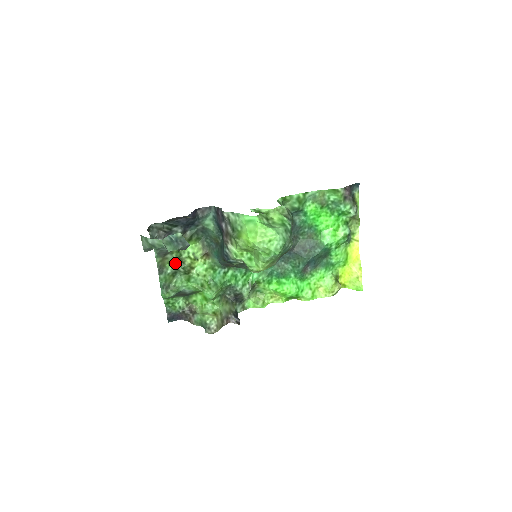
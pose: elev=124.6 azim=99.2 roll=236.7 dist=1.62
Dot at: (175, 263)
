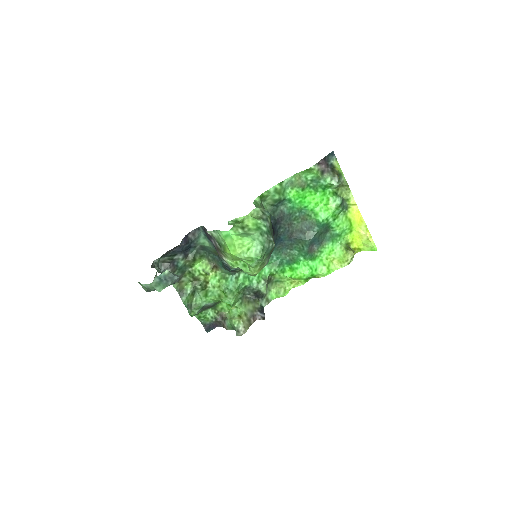
Dot at: (192, 282)
